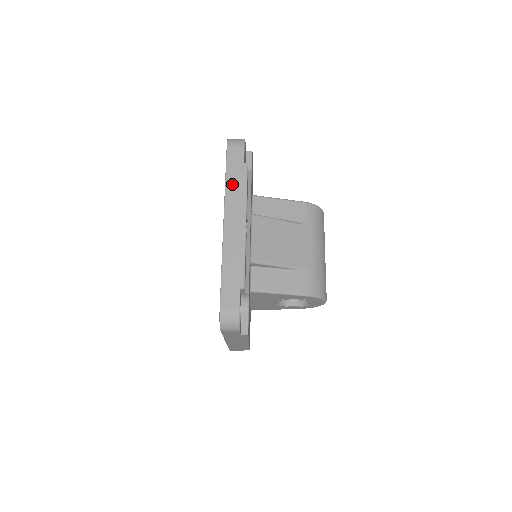
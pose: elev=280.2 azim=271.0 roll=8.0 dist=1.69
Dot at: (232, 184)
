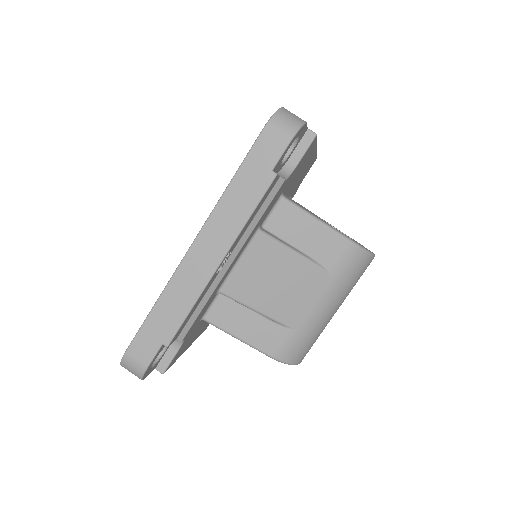
Dot at: (235, 195)
